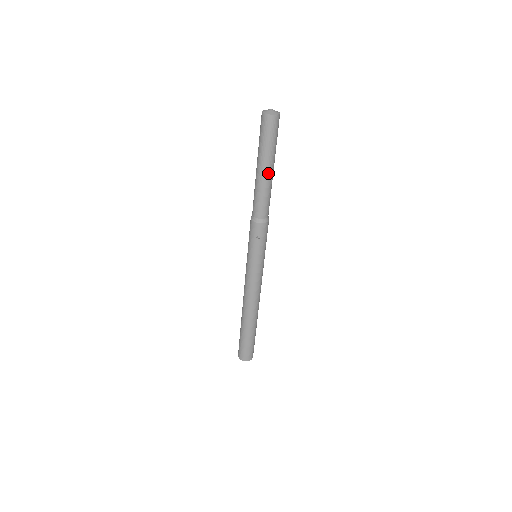
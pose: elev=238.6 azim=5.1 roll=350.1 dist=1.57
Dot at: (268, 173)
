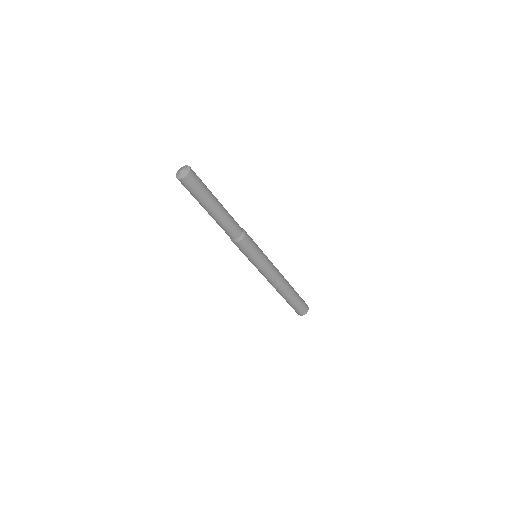
Dot at: (219, 206)
